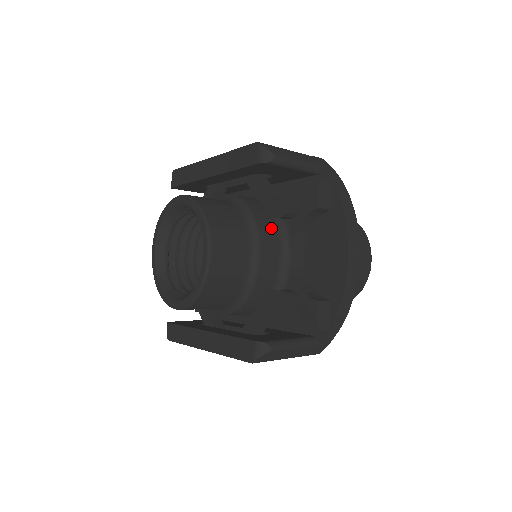
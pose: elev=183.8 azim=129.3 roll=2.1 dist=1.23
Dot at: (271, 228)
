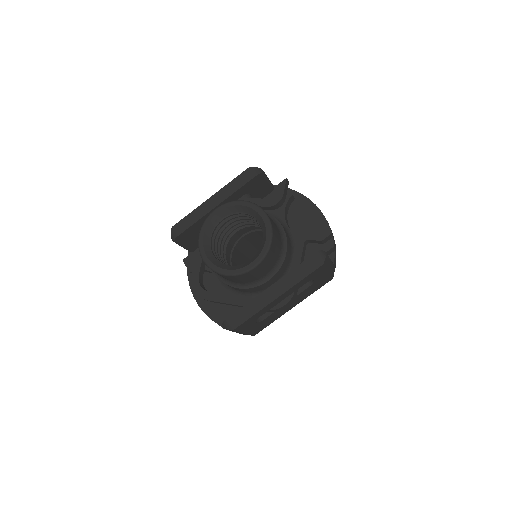
Dot at: occluded
